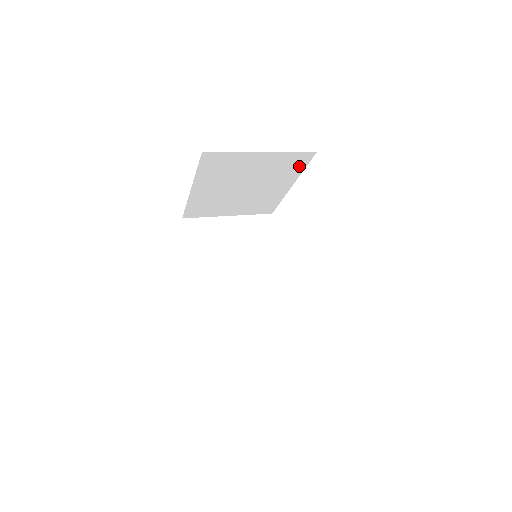
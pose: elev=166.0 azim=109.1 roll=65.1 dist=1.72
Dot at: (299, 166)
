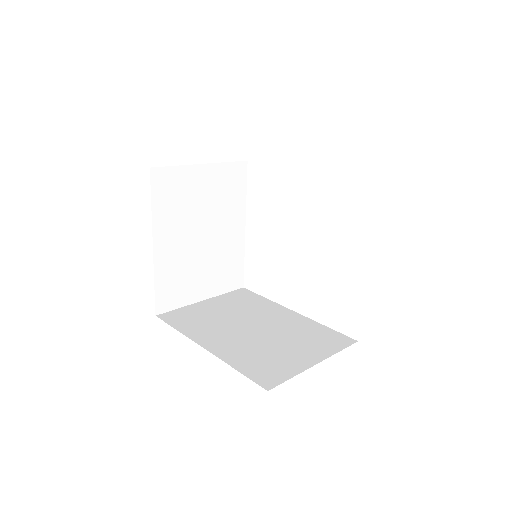
Dot at: (240, 188)
